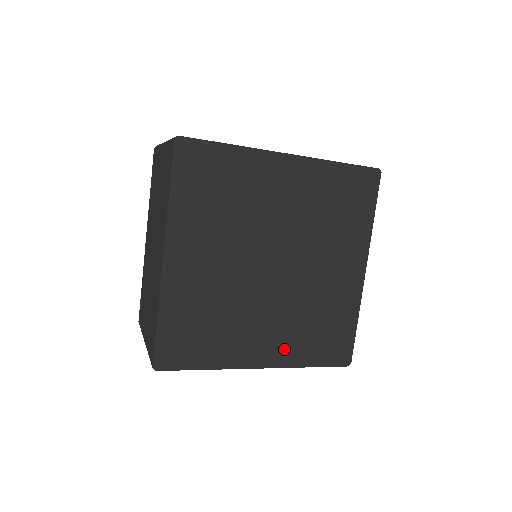
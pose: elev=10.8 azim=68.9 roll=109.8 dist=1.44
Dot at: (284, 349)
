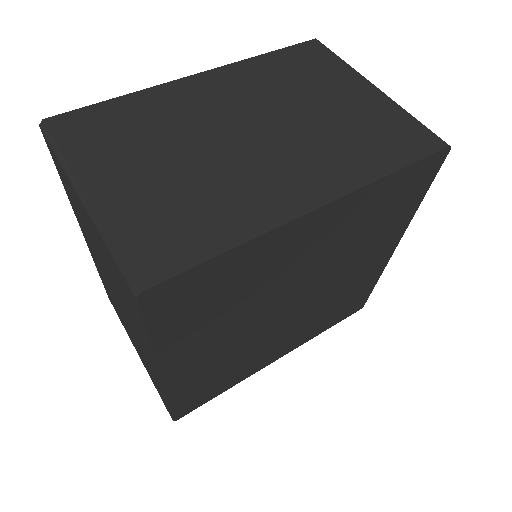
Dot at: (301, 338)
